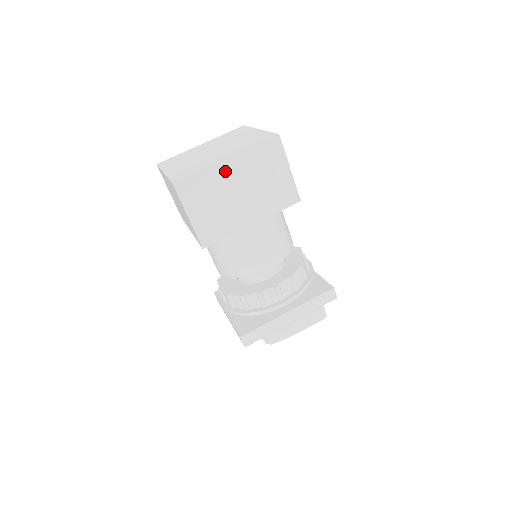
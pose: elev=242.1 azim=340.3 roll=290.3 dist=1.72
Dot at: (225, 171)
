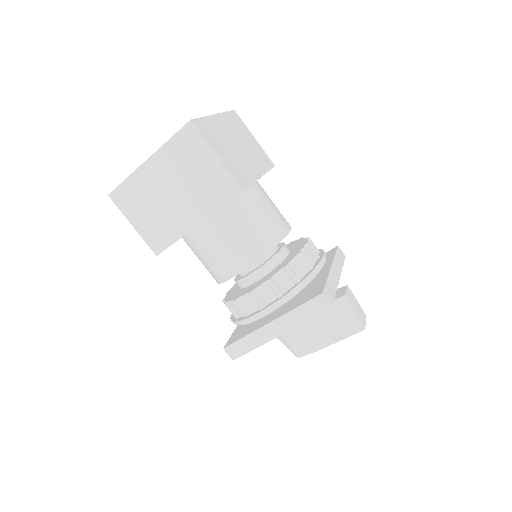
Dot at: (150, 174)
